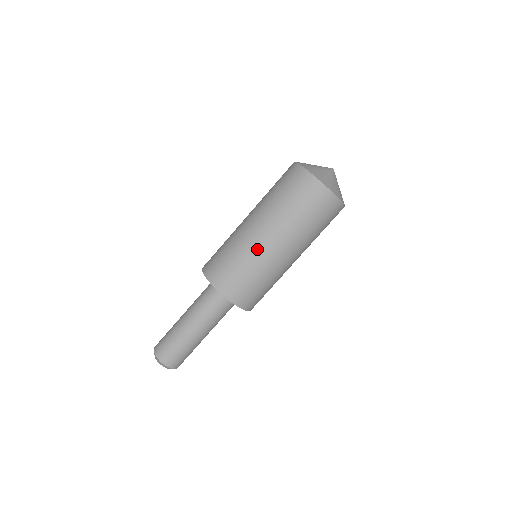
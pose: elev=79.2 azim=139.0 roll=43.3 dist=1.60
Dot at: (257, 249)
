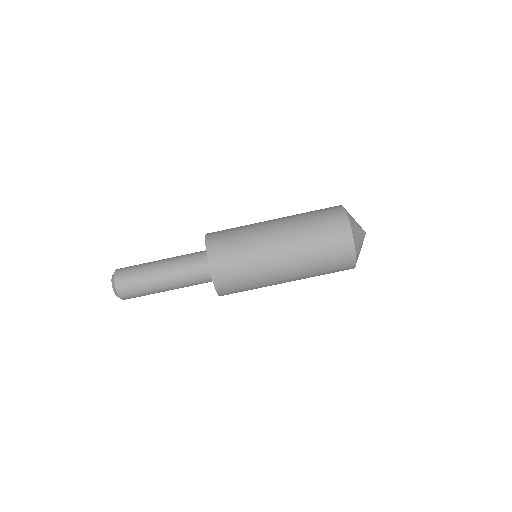
Dot at: (261, 234)
